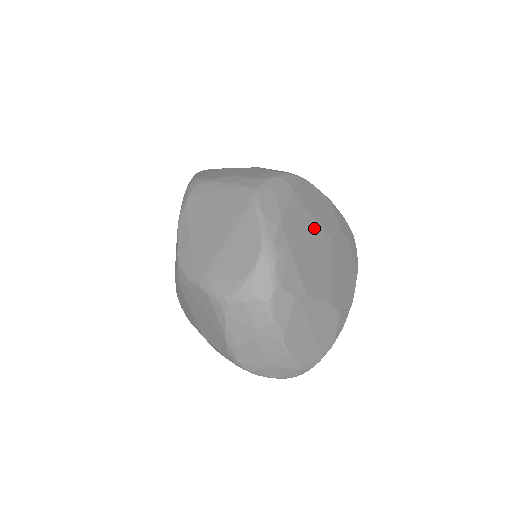
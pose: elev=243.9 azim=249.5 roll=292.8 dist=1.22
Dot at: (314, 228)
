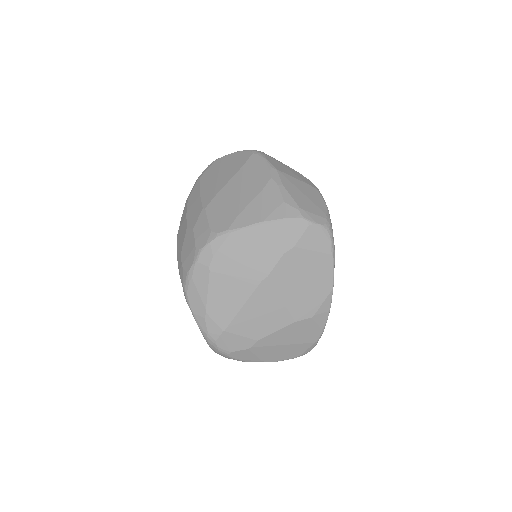
Dot at: (242, 287)
